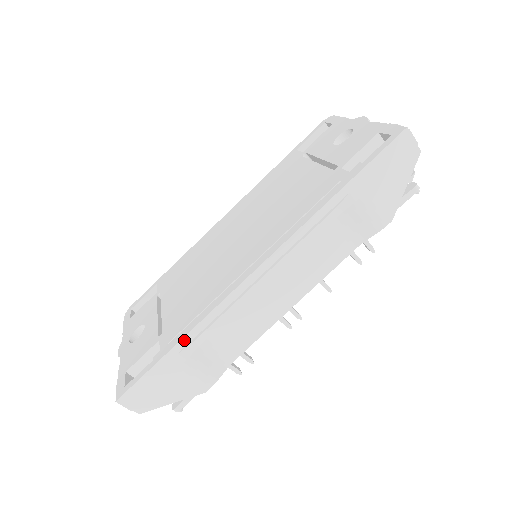
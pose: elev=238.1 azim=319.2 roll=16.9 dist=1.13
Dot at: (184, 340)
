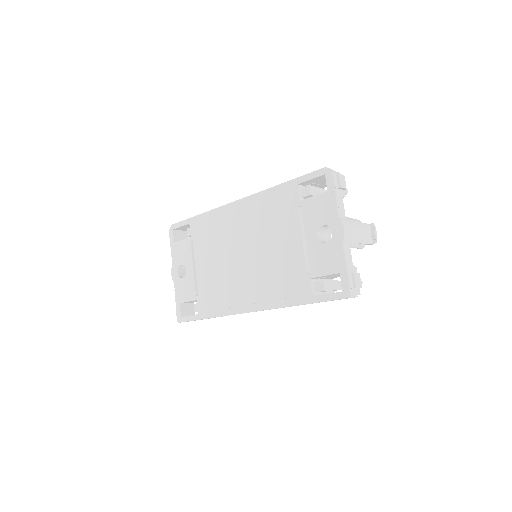
Dot at: occluded
